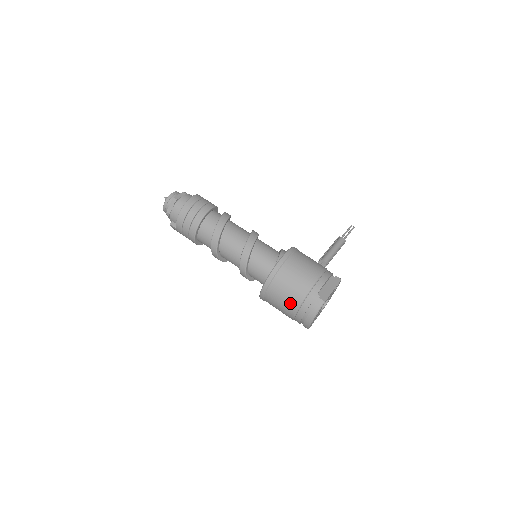
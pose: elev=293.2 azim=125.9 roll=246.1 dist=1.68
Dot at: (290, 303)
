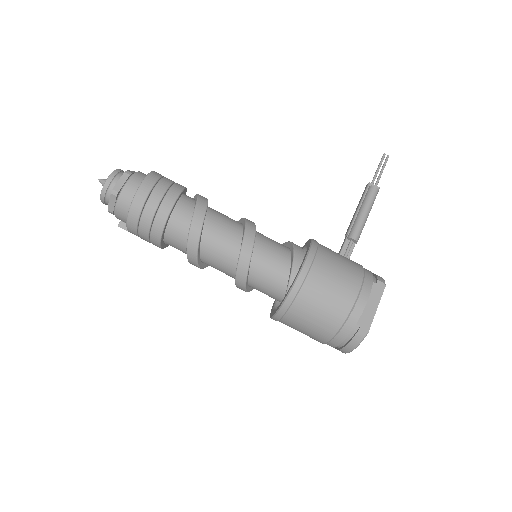
Dot at: (316, 335)
